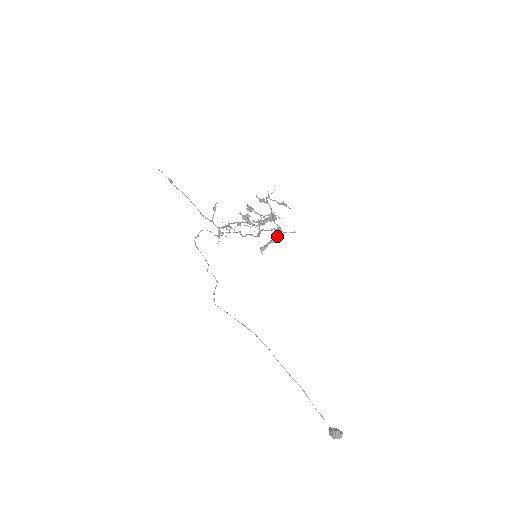
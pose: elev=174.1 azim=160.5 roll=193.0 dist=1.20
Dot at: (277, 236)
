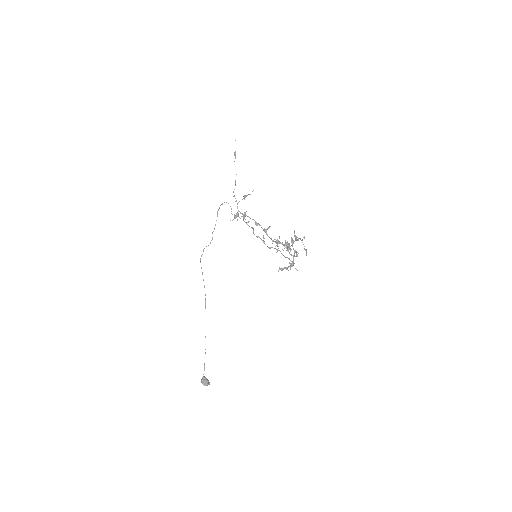
Dot at: occluded
